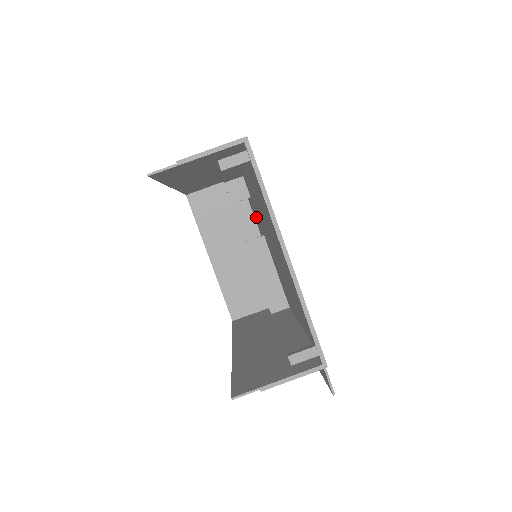
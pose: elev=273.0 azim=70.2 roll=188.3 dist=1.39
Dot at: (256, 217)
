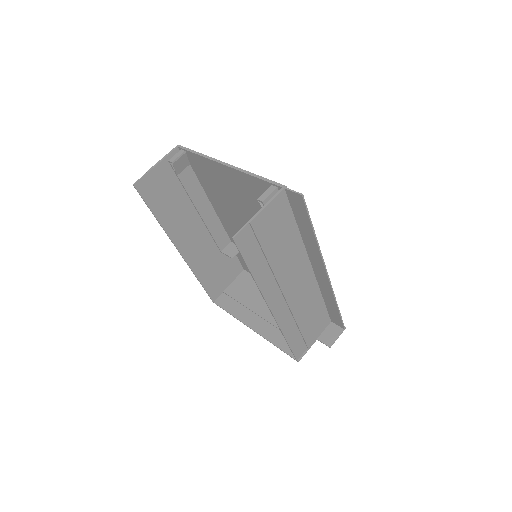
Dot at: occluded
